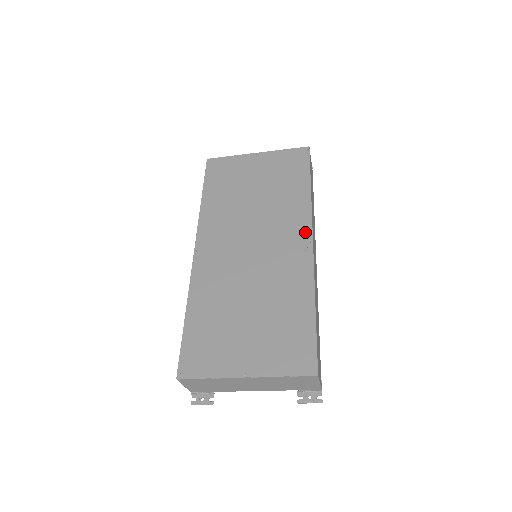
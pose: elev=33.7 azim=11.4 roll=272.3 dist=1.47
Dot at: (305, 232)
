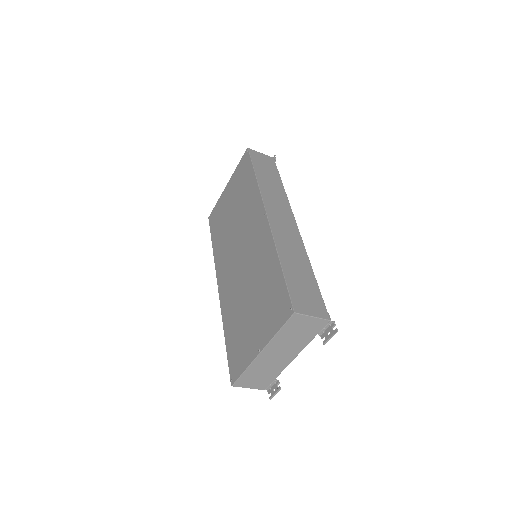
Dot at: (260, 212)
